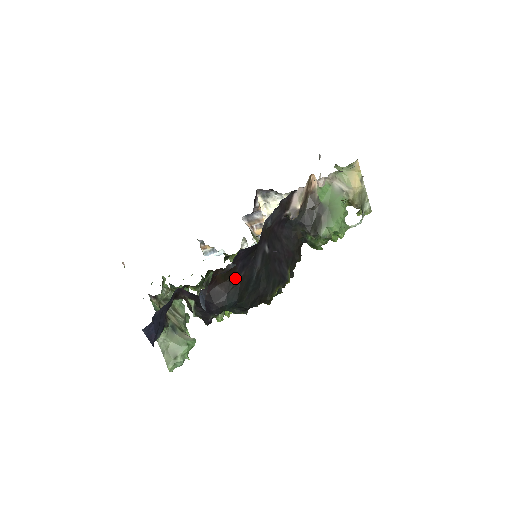
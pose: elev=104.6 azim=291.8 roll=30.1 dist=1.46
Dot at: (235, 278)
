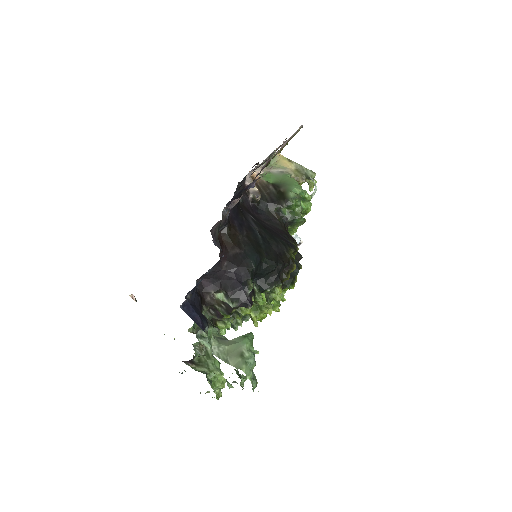
Dot at: (241, 237)
